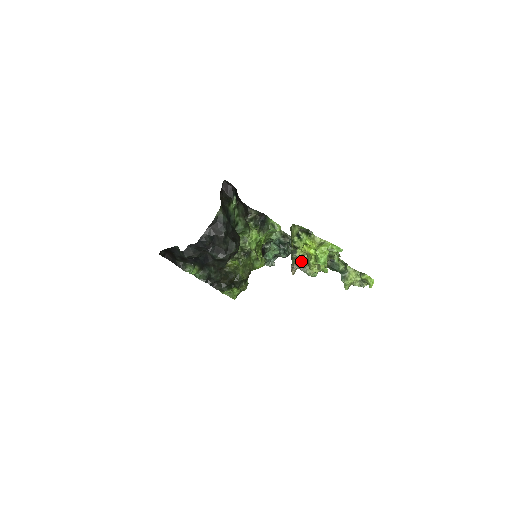
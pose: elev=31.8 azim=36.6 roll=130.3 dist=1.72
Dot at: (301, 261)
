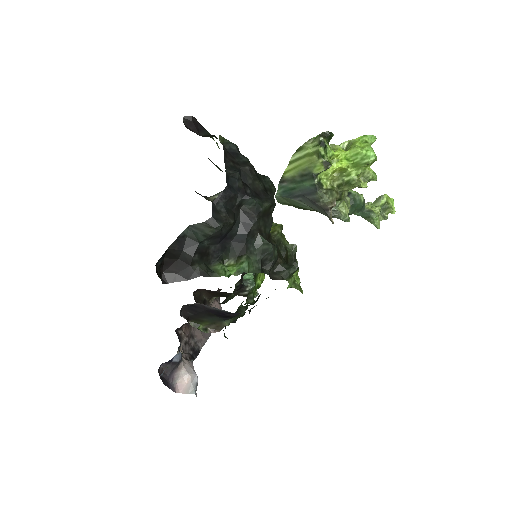
Dot at: (335, 192)
